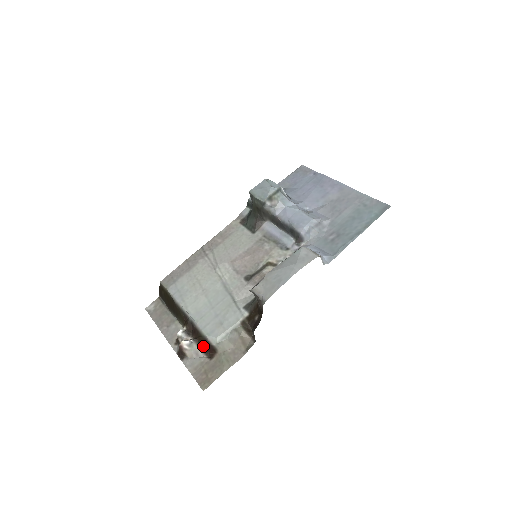
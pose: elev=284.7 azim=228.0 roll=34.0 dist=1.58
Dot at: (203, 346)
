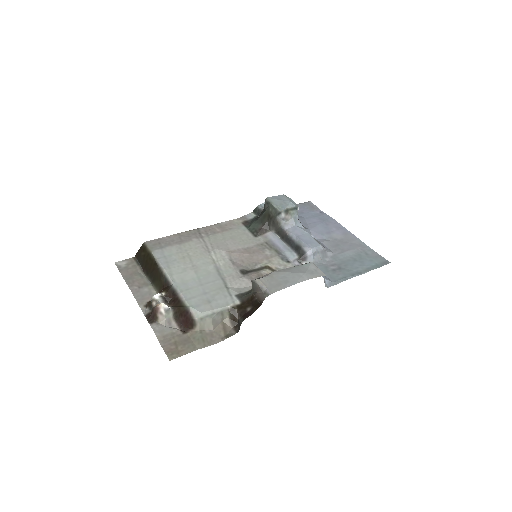
Dot at: (180, 317)
